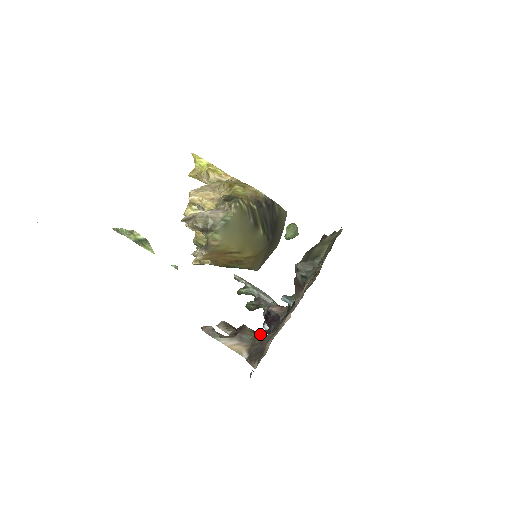
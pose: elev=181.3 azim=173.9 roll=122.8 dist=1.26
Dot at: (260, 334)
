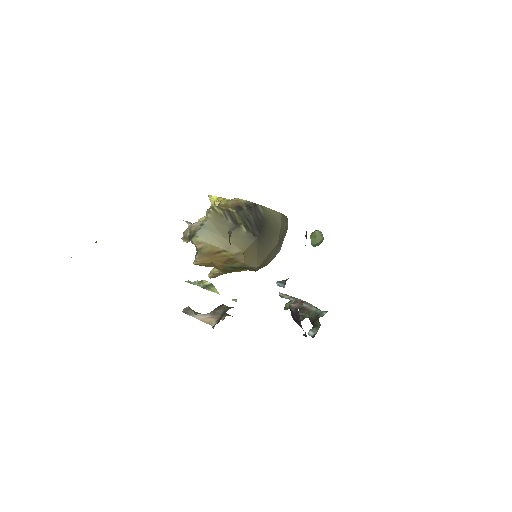
Dot at: (232, 307)
